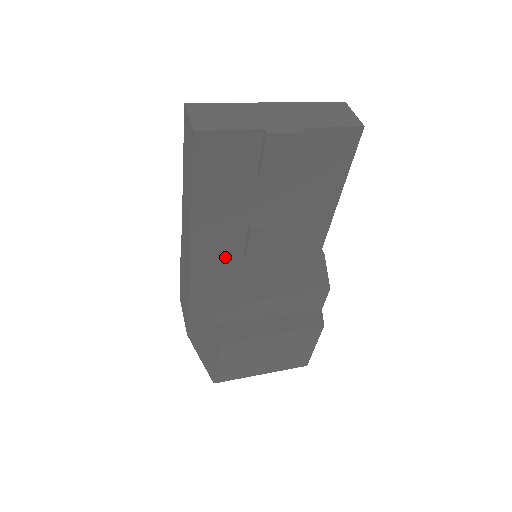
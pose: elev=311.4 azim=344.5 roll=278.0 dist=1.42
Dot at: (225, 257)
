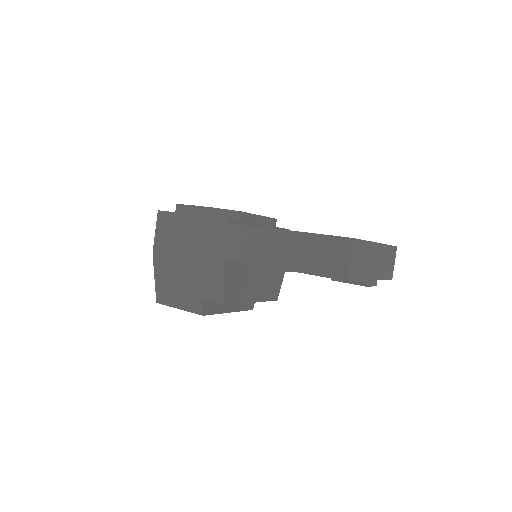
Dot at: occluded
